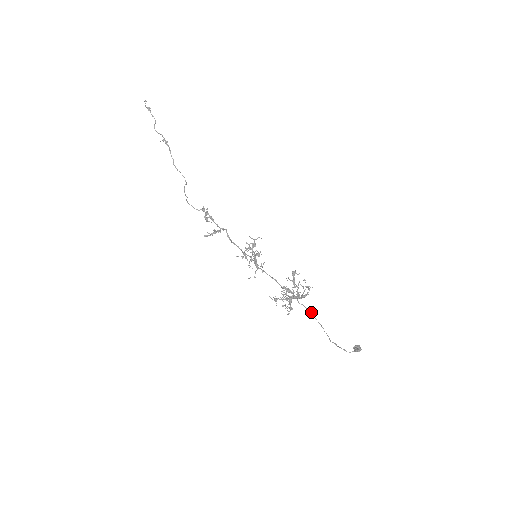
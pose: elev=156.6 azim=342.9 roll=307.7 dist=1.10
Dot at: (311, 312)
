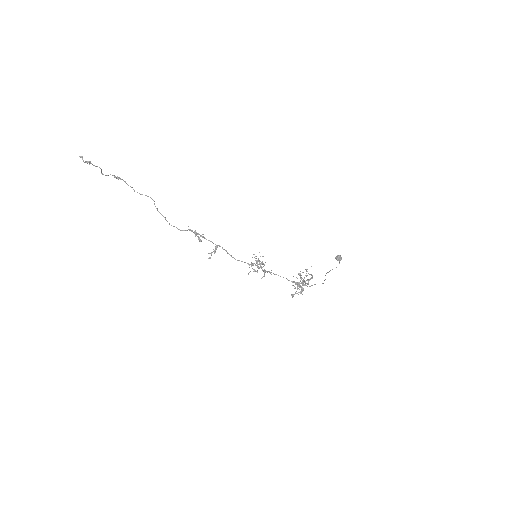
Dot at: occluded
